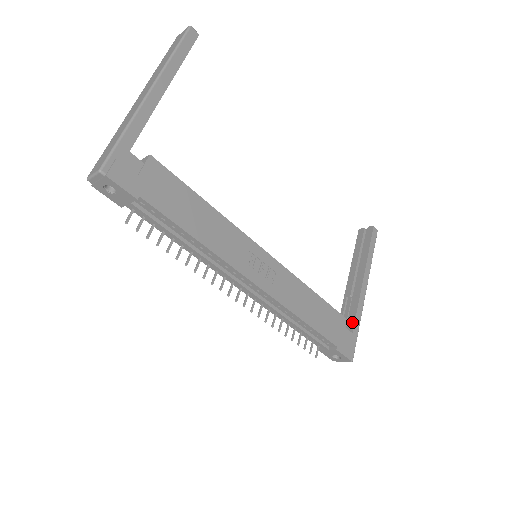
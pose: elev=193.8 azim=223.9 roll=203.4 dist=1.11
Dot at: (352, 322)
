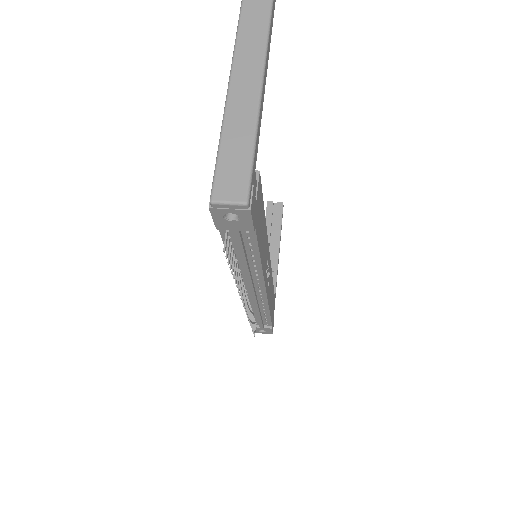
Dot at: occluded
